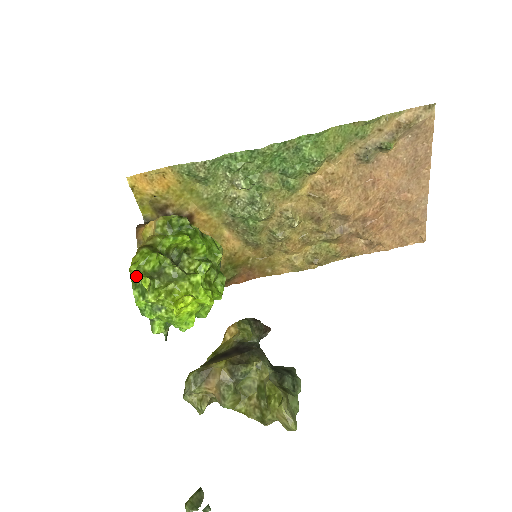
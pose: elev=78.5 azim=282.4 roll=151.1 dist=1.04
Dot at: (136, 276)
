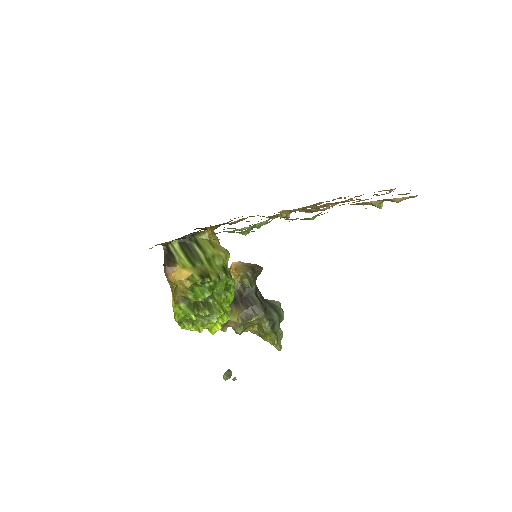
Dot at: (179, 319)
